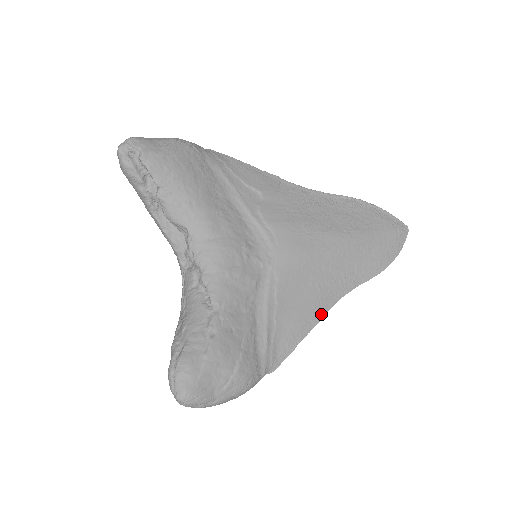
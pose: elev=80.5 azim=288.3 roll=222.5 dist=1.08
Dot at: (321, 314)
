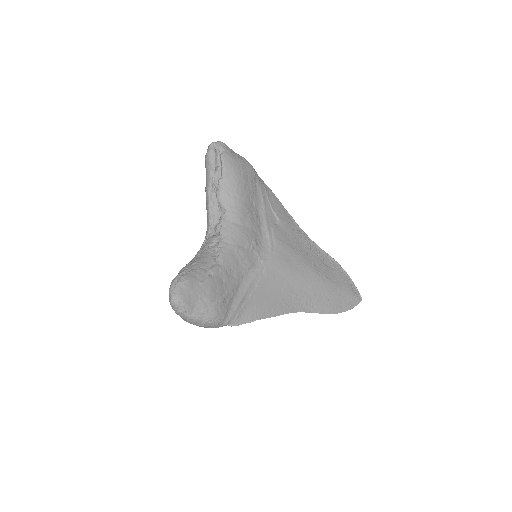
Dot at: (280, 312)
